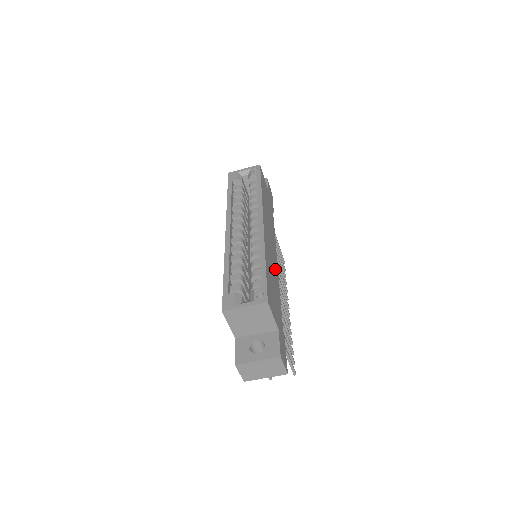
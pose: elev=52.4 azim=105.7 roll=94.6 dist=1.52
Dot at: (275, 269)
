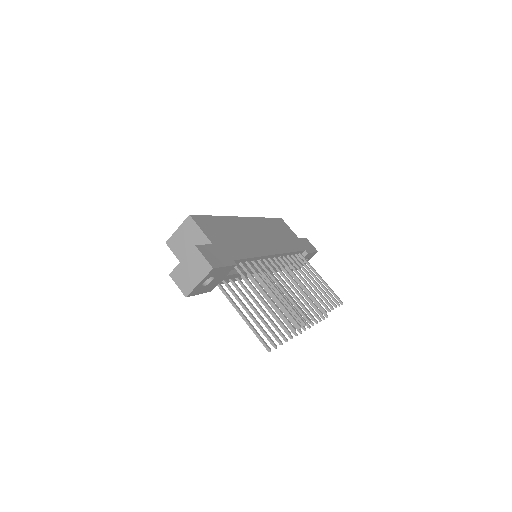
Dot at: (257, 246)
